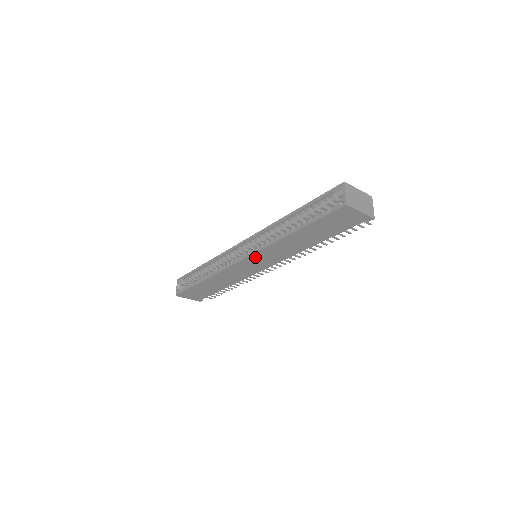
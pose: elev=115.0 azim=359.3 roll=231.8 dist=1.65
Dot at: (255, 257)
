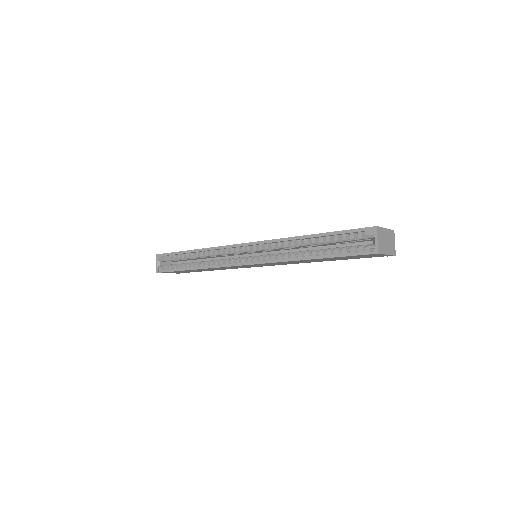
Dot at: (259, 264)
